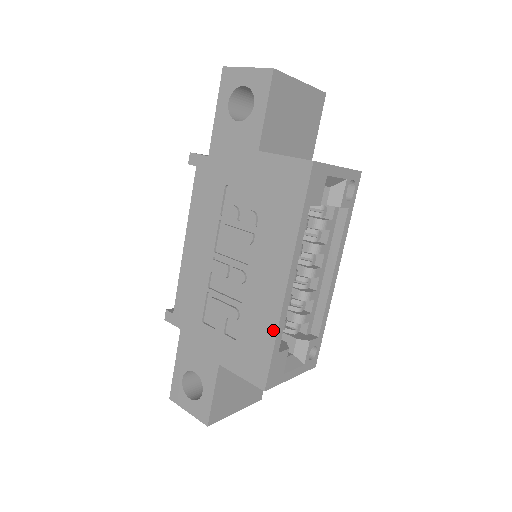
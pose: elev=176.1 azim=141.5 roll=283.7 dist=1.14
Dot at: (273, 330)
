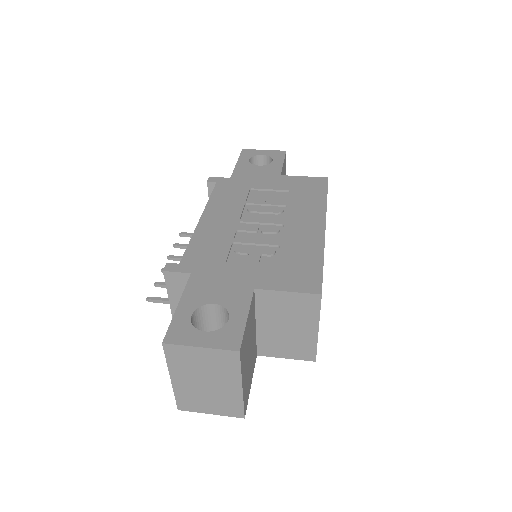
Dot at: (319, 252)
